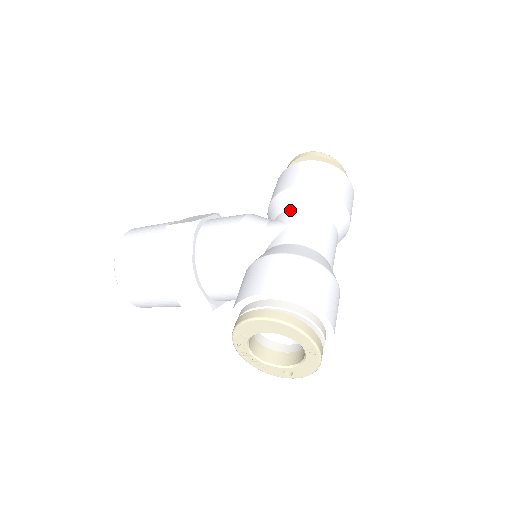
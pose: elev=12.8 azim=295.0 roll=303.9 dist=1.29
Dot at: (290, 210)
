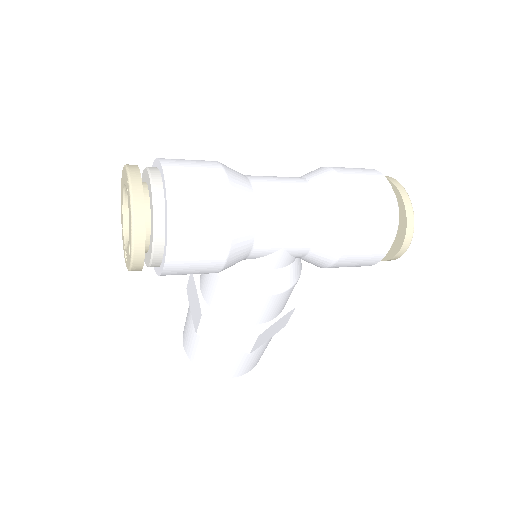
Dot at: occluded
